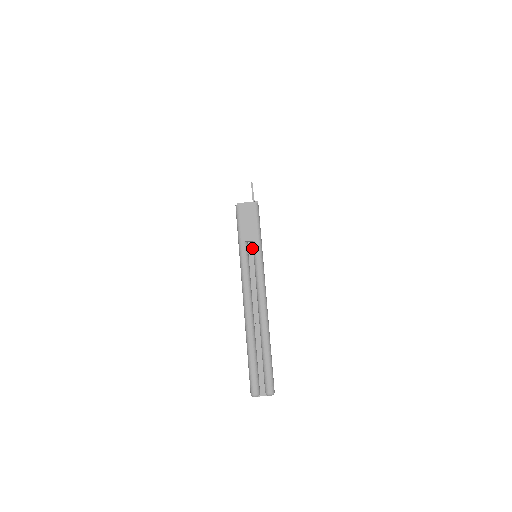
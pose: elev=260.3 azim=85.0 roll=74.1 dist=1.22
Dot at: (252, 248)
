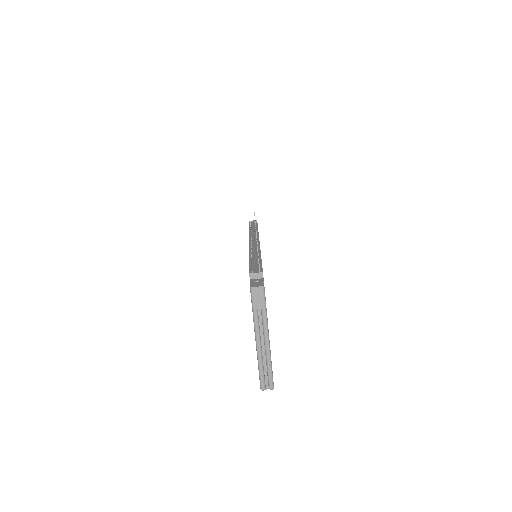
Dot at: (260, 311)
